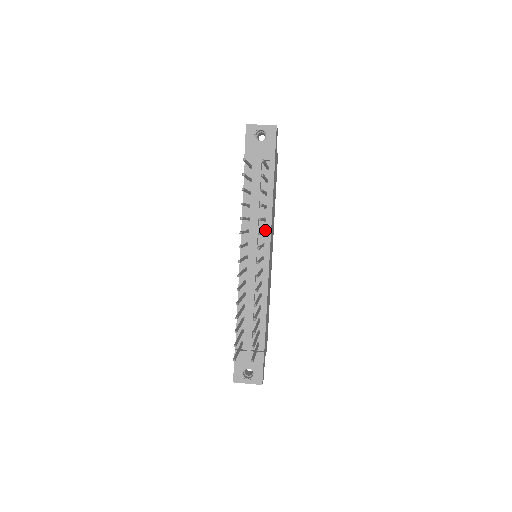
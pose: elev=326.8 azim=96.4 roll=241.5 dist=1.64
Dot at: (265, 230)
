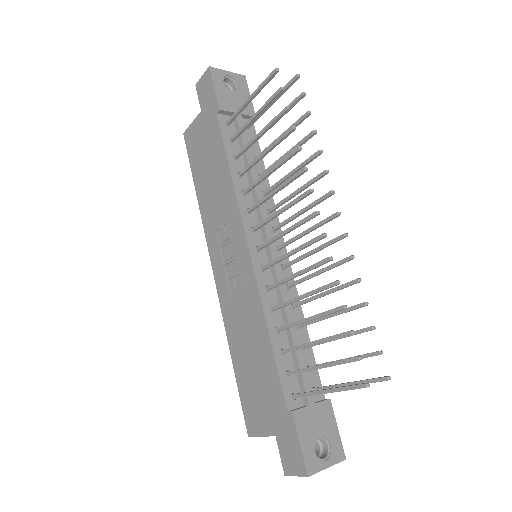
Dot at: (269, 209)
